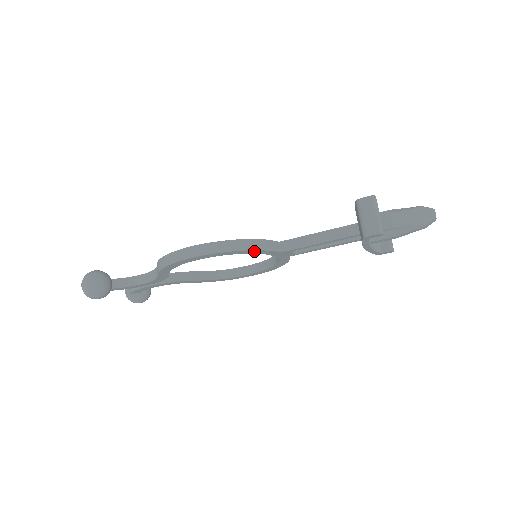
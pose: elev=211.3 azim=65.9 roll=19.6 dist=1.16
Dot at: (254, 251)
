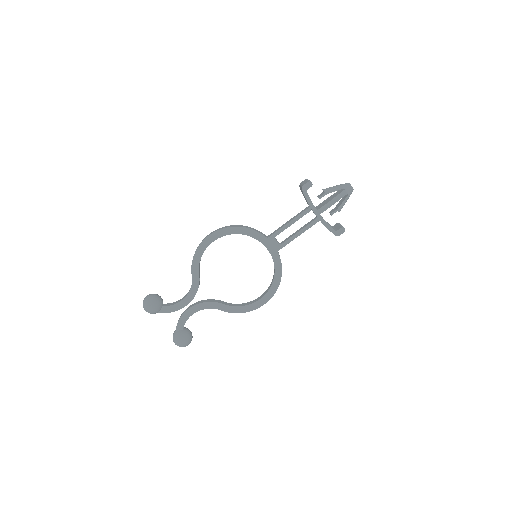
Dot at: (247, 231)
